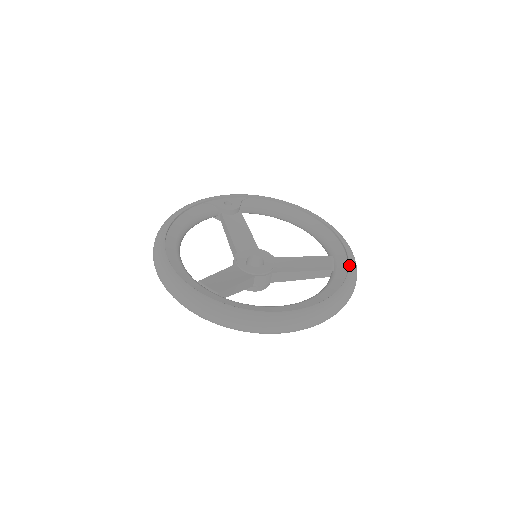
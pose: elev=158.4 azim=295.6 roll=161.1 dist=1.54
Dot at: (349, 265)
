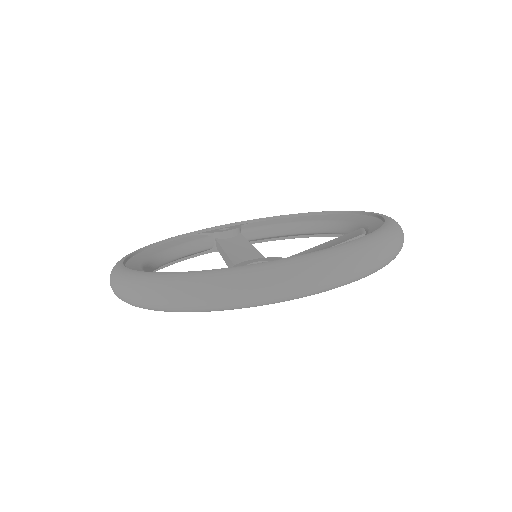
Dot at: (385, 220)
